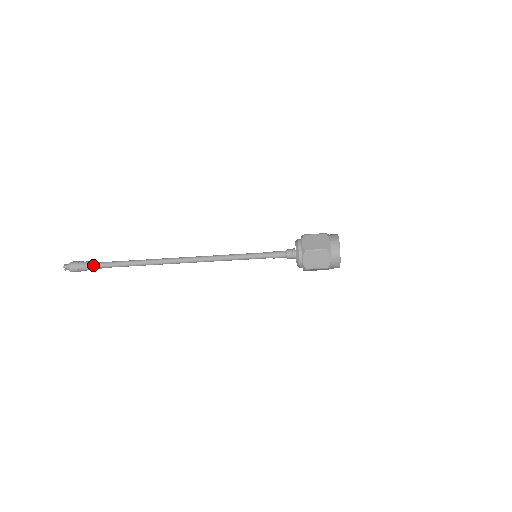
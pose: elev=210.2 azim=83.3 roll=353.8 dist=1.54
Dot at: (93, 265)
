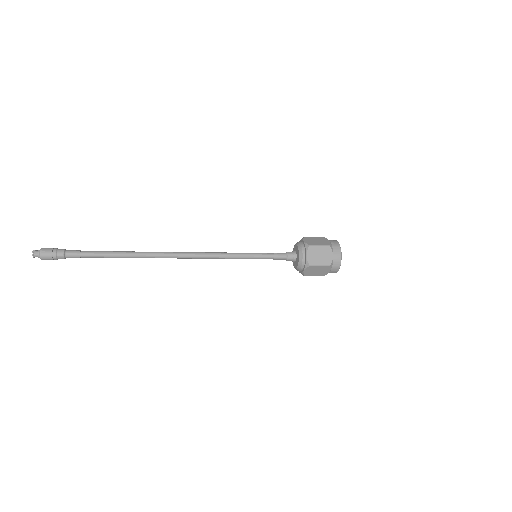
Dot at: (71, 256)
